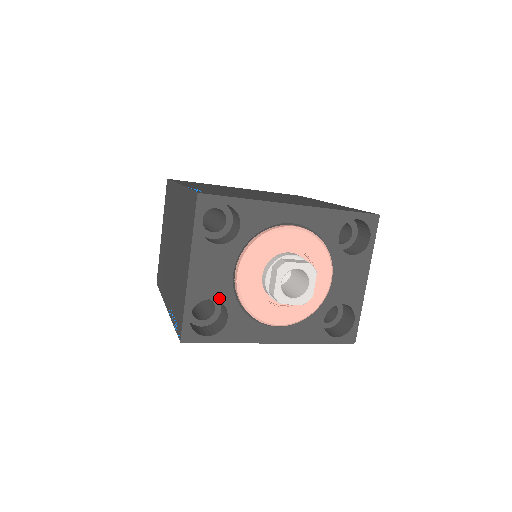
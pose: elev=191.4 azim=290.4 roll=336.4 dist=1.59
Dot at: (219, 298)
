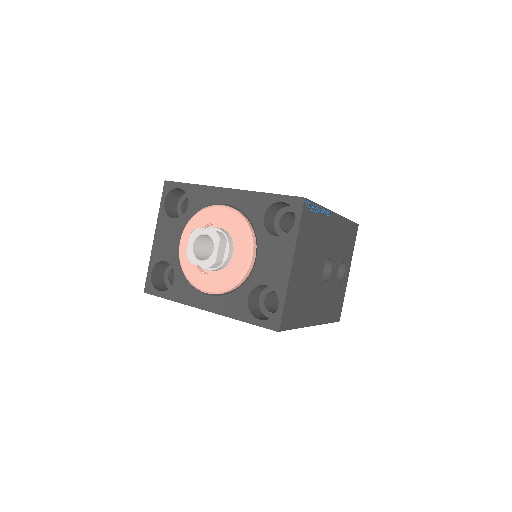
Dot at: (170, 261)
